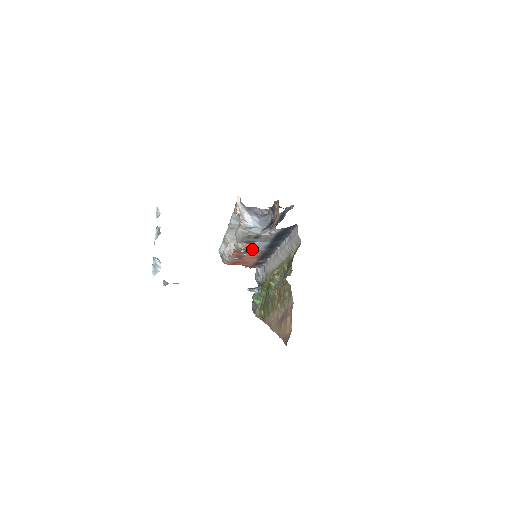
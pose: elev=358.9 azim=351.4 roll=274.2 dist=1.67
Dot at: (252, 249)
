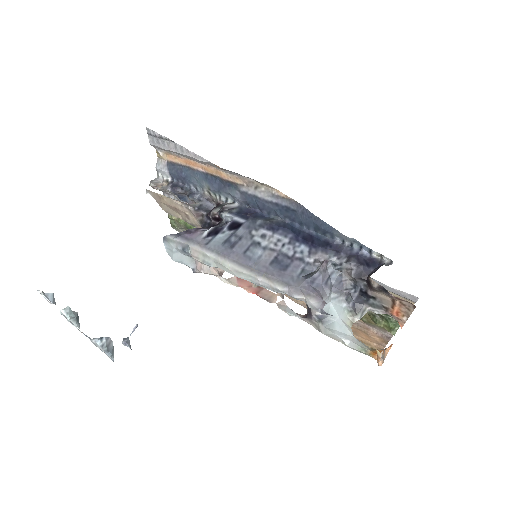
Dot at: occluded
